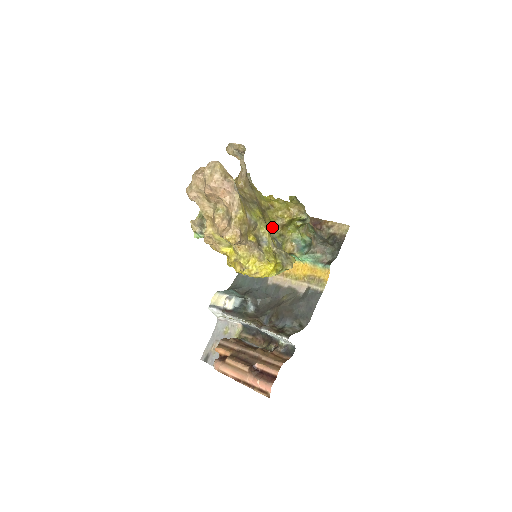
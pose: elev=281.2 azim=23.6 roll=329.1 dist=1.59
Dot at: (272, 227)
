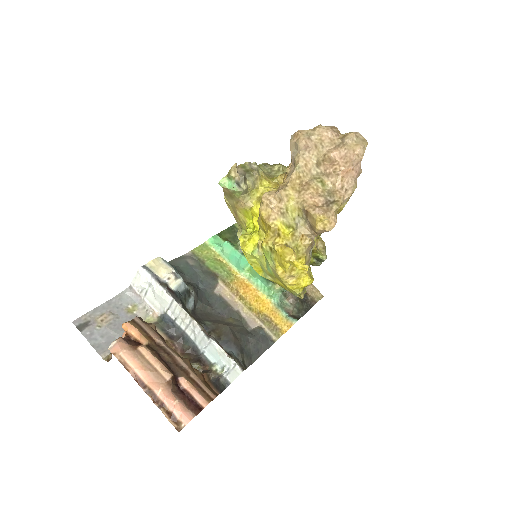
Dot at: occluded
